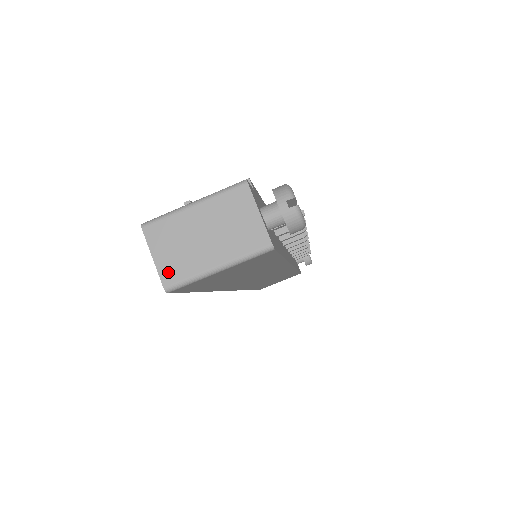
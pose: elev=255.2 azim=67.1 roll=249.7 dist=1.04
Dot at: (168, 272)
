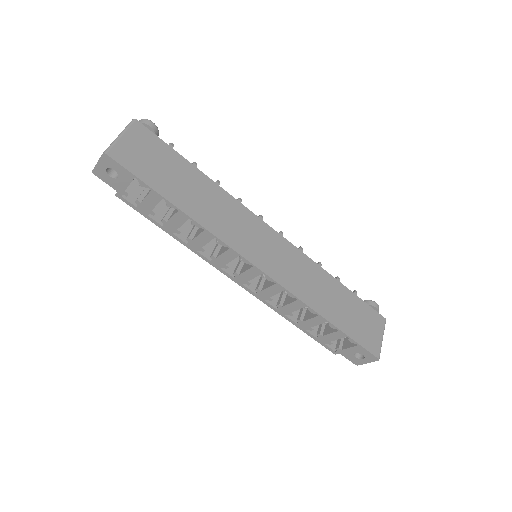
Dot at: (103, 154)
